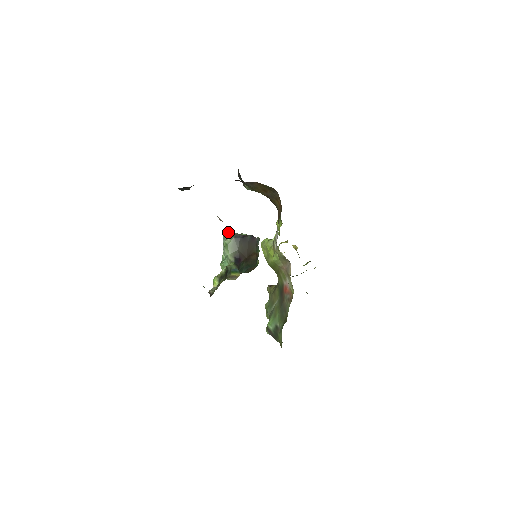
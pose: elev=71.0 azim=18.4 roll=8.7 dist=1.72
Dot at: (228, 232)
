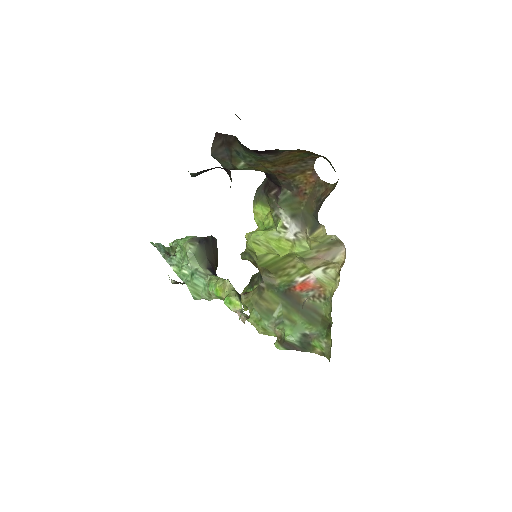
Dot at: (152, 242)
